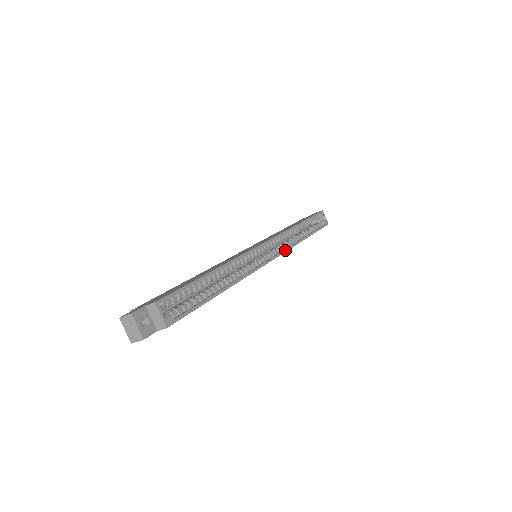
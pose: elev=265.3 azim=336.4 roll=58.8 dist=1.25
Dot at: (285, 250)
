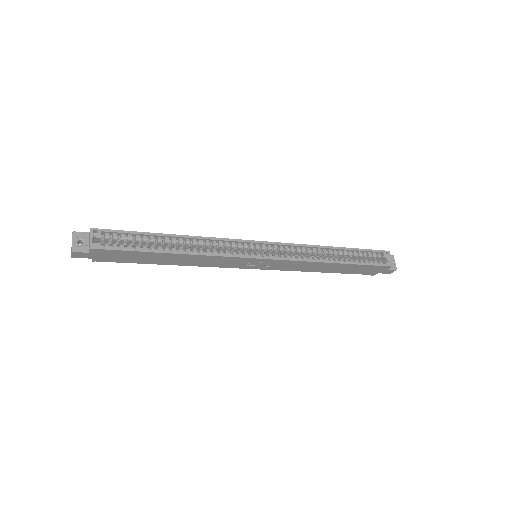
Dot at: (290, 259)
